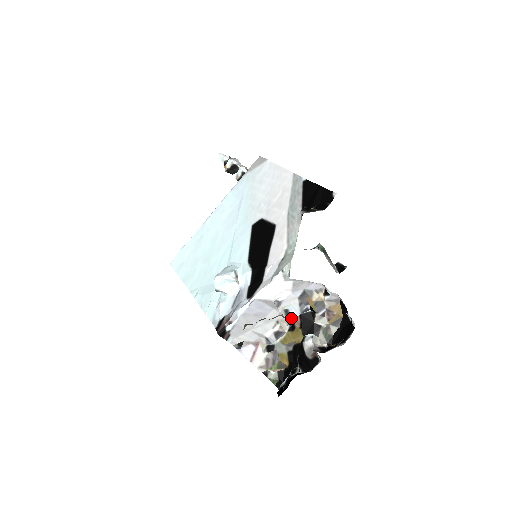
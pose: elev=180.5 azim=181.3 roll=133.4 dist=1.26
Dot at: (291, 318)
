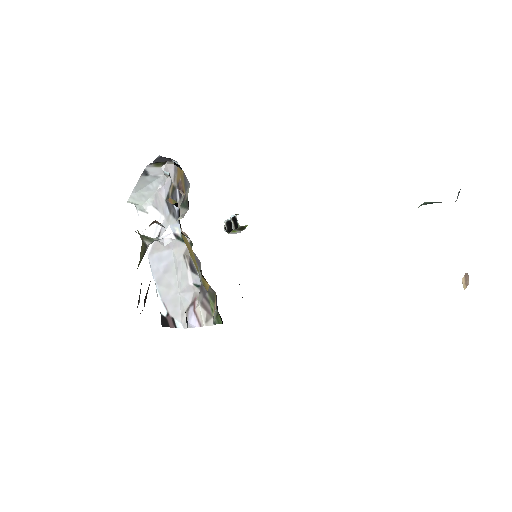
Dot at: occluded
